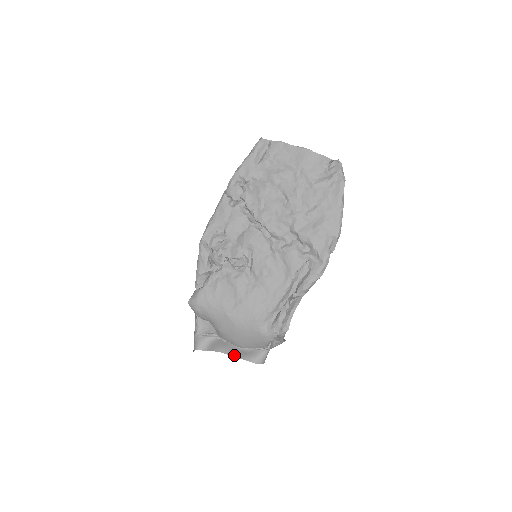
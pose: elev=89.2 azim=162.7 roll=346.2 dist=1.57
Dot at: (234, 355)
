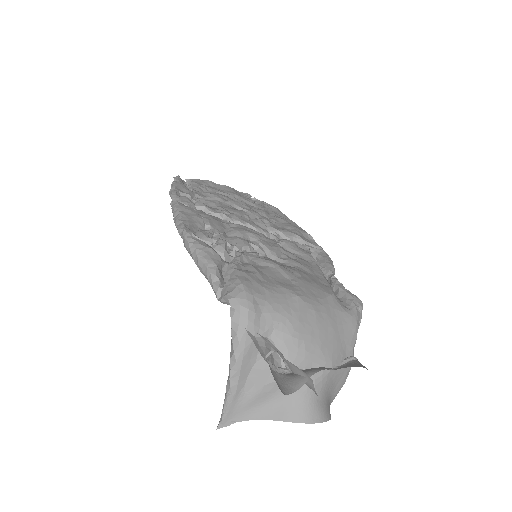
Dot at: occluded
